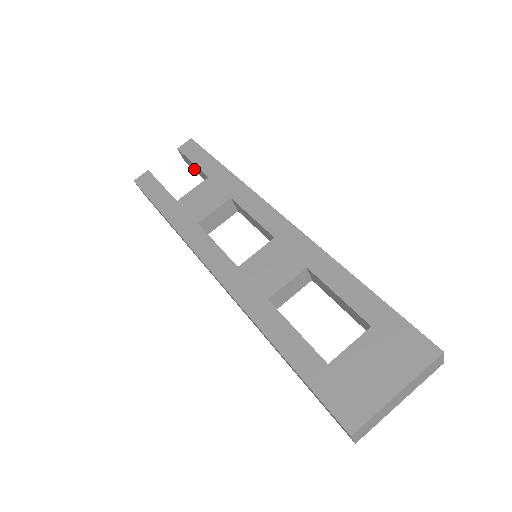
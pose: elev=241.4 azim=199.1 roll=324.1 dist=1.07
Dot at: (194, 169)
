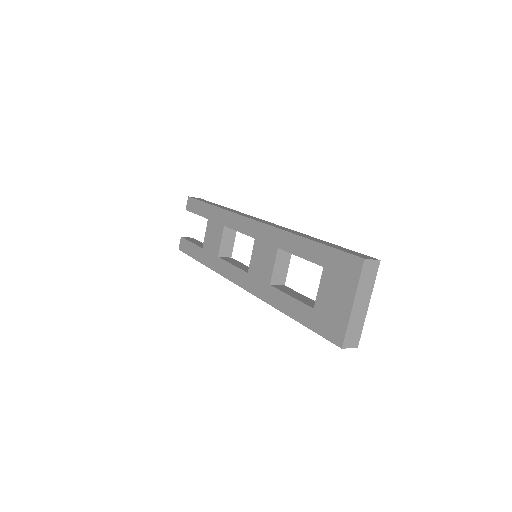
Dot at: occluded
